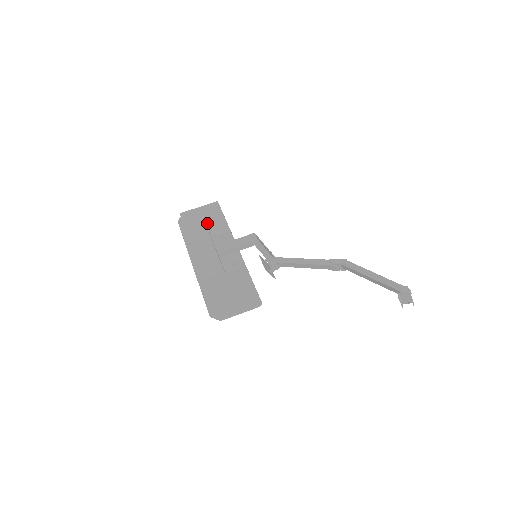
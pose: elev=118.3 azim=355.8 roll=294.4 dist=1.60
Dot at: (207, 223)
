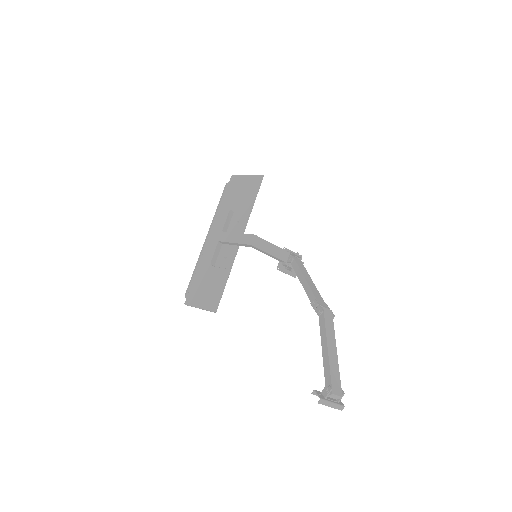
Dot at: (240, 198)
